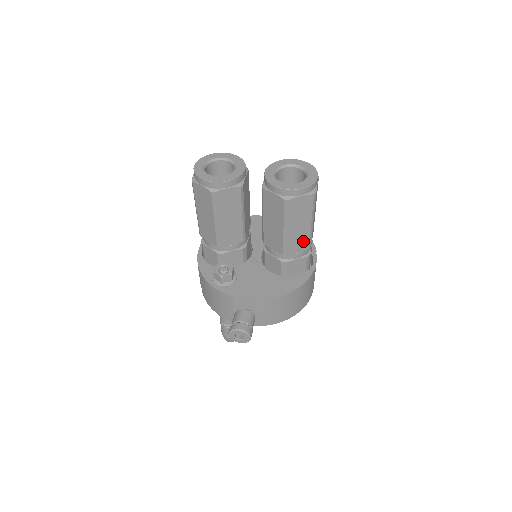
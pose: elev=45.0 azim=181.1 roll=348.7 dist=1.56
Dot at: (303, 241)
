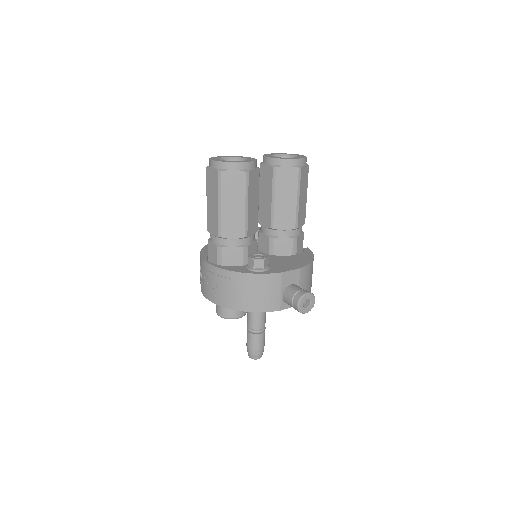
Dot at: (303, 214)
